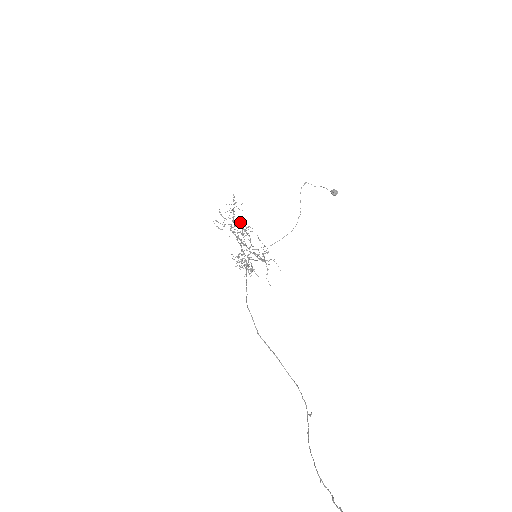
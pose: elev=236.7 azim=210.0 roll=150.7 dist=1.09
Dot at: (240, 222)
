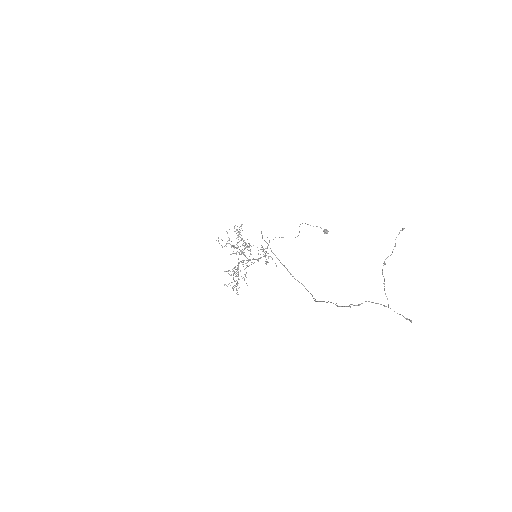
Dot at: (244, 240)
